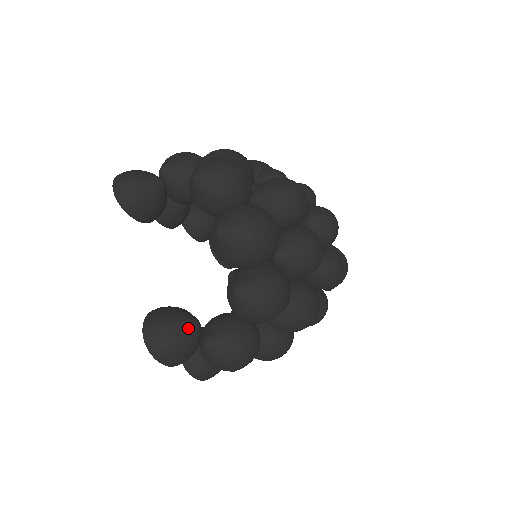
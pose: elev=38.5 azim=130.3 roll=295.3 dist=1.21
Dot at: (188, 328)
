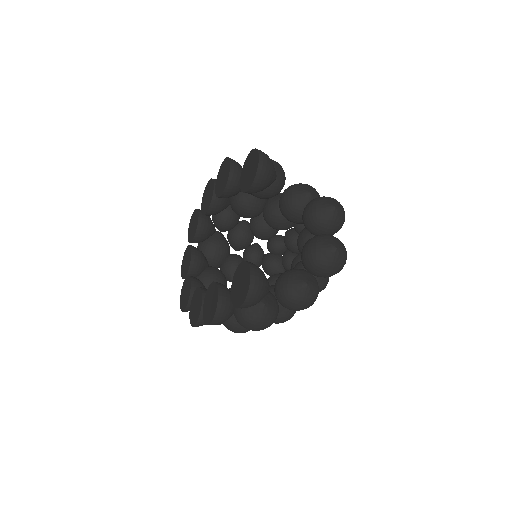
Dot at: (269, 289)
